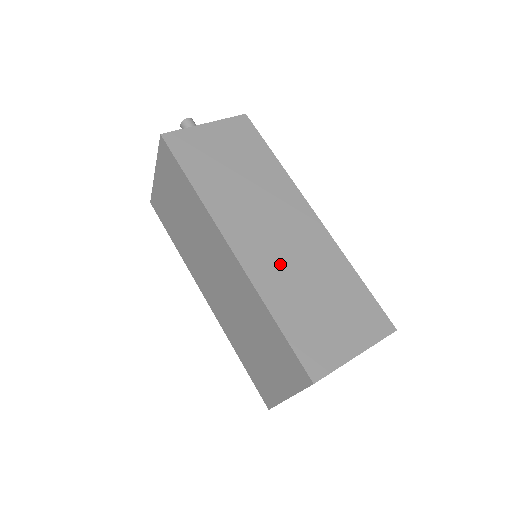
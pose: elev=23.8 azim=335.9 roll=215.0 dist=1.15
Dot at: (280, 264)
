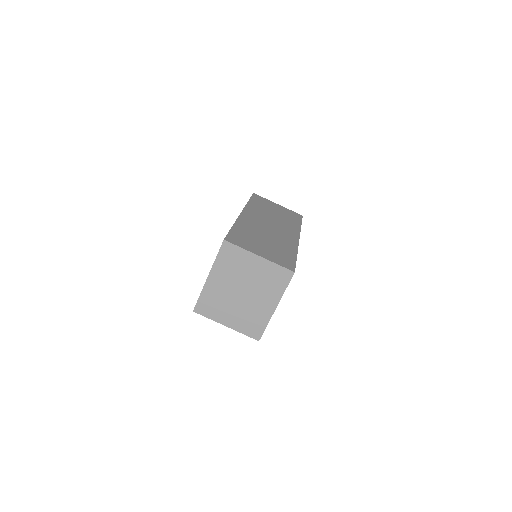
Dot at: (258, 227)
